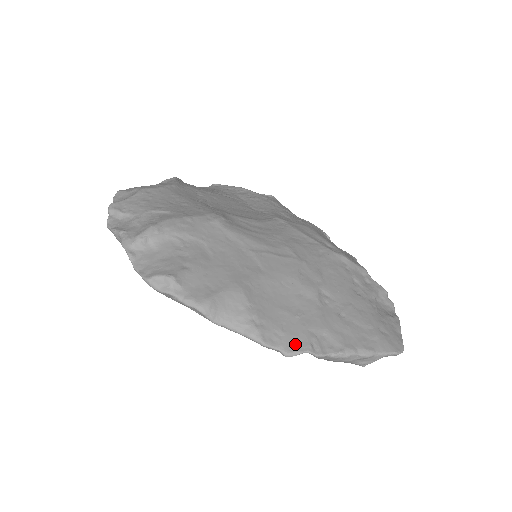
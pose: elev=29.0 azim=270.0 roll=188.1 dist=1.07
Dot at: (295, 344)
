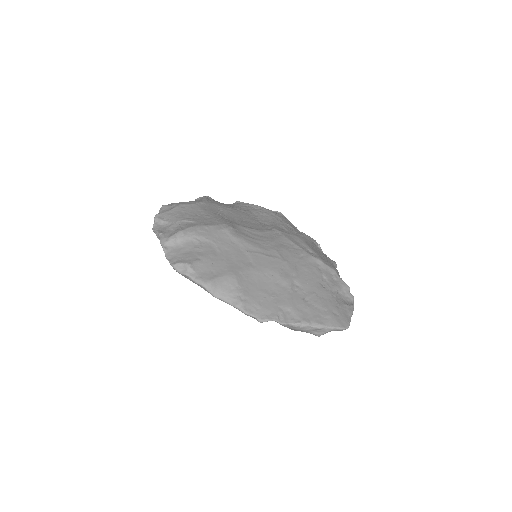
Dot at: (267, 314)
